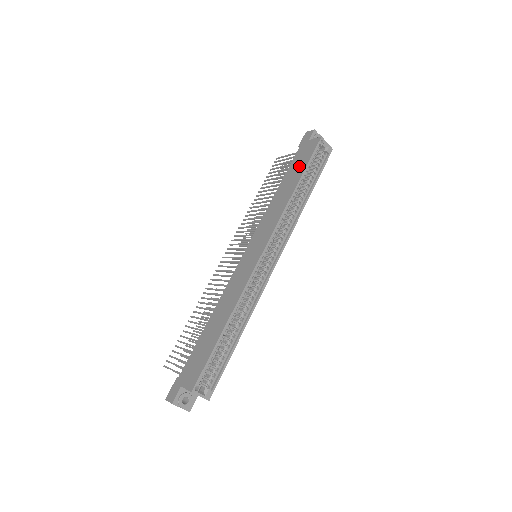
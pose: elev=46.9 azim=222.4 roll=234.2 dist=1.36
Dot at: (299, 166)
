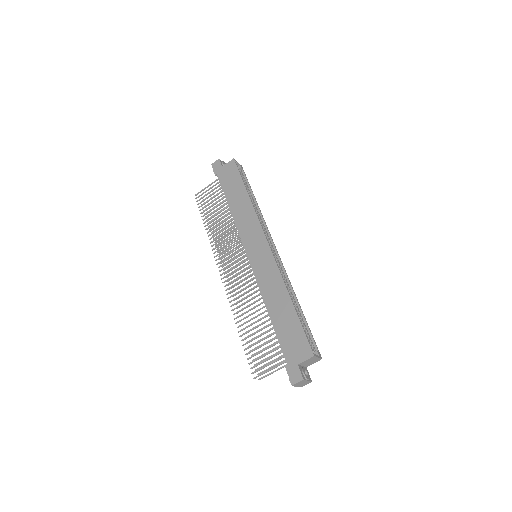
Dot at: (234, 184)
